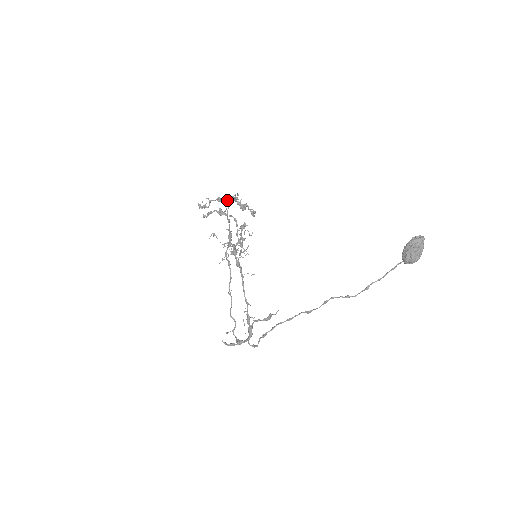
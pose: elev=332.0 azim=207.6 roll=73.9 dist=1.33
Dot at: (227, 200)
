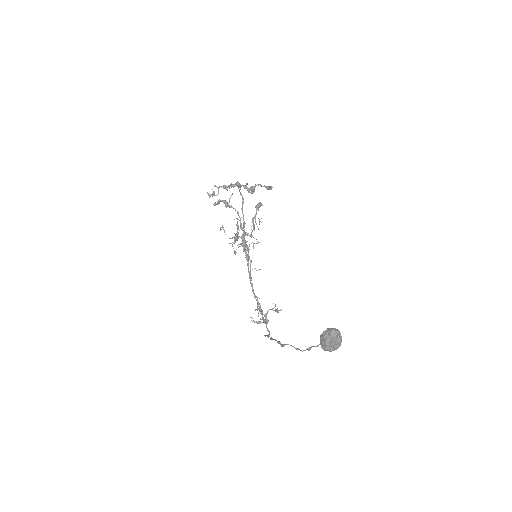
Dot at: occluded
